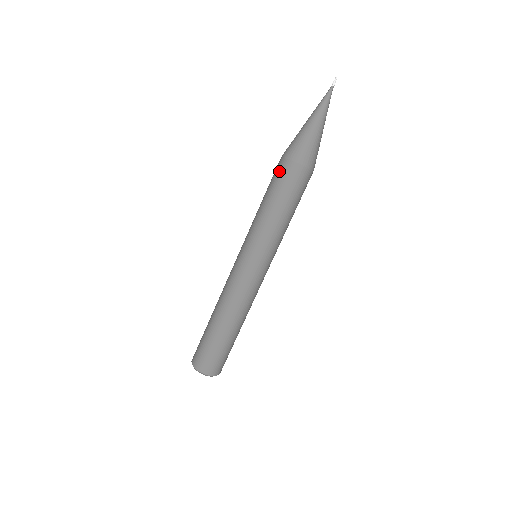
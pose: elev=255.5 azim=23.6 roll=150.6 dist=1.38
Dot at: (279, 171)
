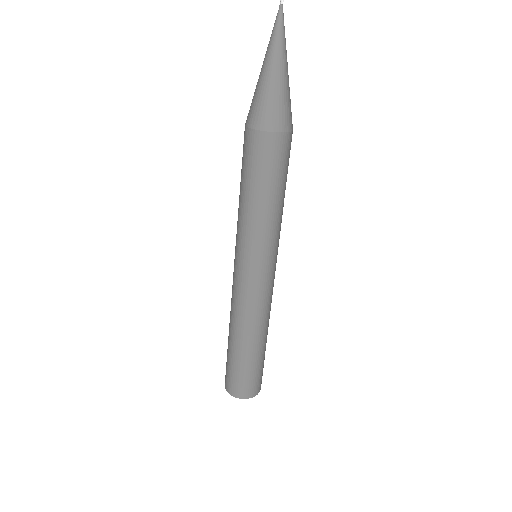
Dot at: (244, 147)
